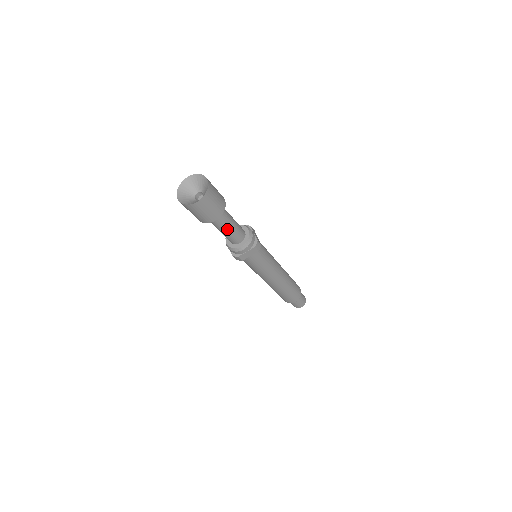
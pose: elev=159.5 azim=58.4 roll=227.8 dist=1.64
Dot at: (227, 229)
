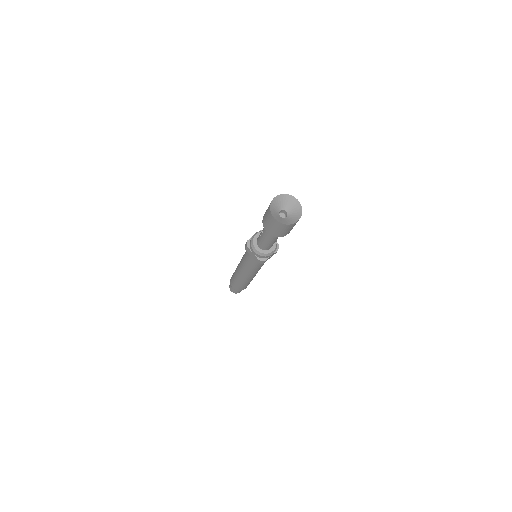
Dot at: occluded
